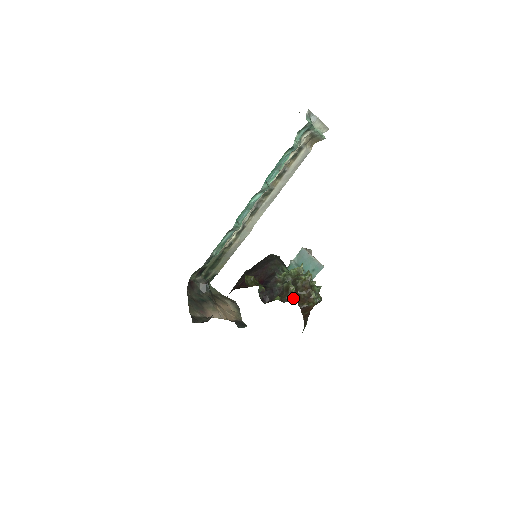
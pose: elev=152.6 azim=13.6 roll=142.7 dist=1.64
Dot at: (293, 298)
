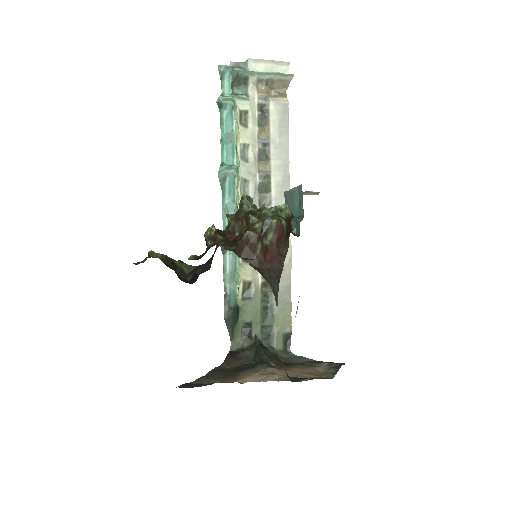
Dot at: (213, 243)
